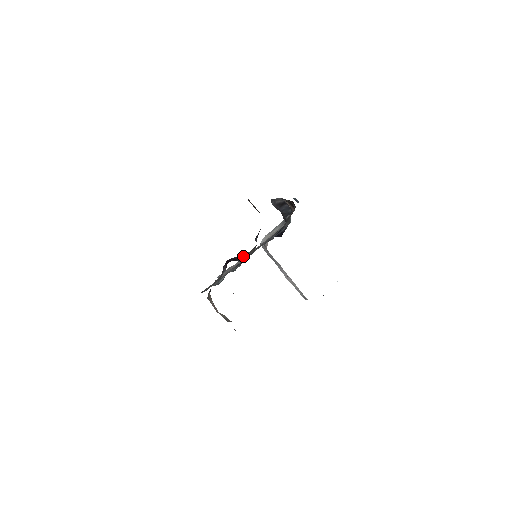
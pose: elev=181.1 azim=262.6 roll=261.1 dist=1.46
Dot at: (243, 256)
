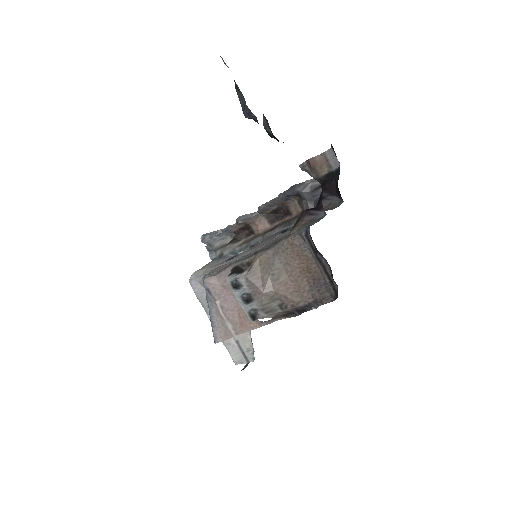
Dot at: occluded
